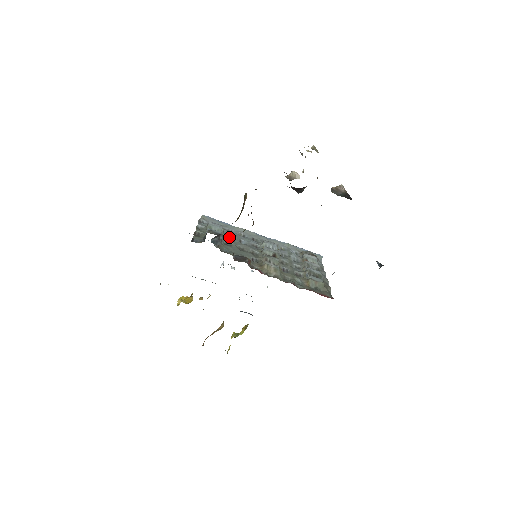
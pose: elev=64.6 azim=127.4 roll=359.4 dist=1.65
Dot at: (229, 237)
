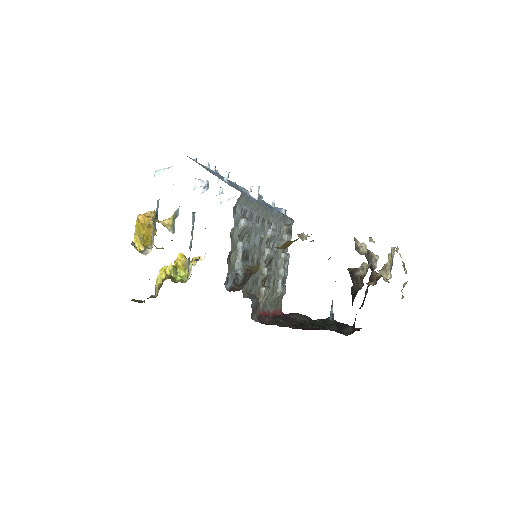
Dot at: (249, 236)
